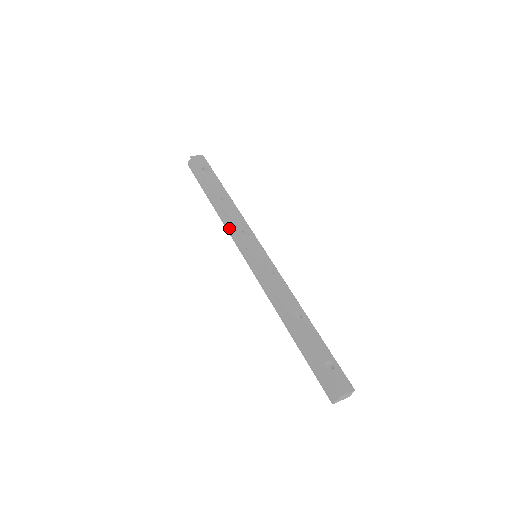
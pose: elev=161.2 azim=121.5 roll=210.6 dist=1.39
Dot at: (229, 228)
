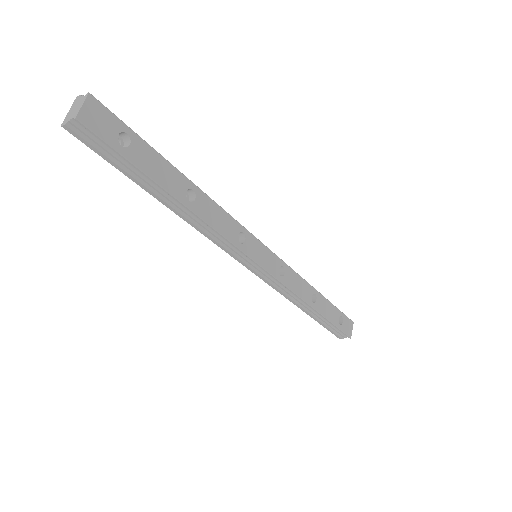
Dot at: (214, 239)
